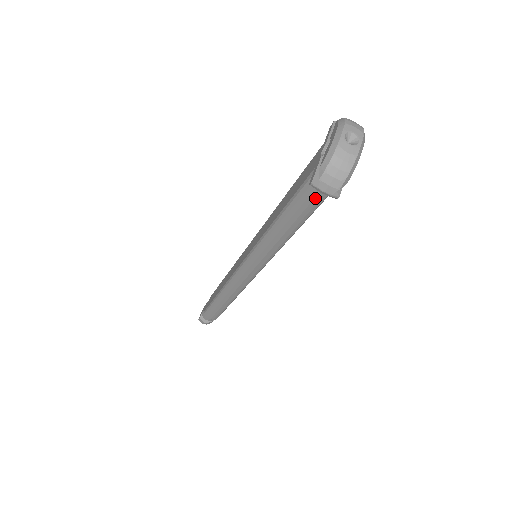
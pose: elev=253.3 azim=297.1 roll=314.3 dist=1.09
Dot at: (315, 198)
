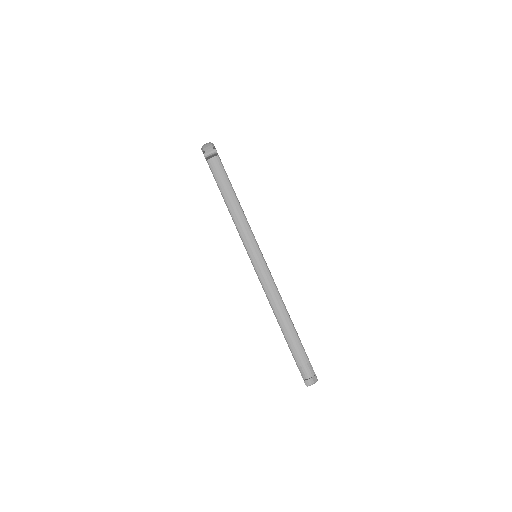
Dot at: (219, 170)
